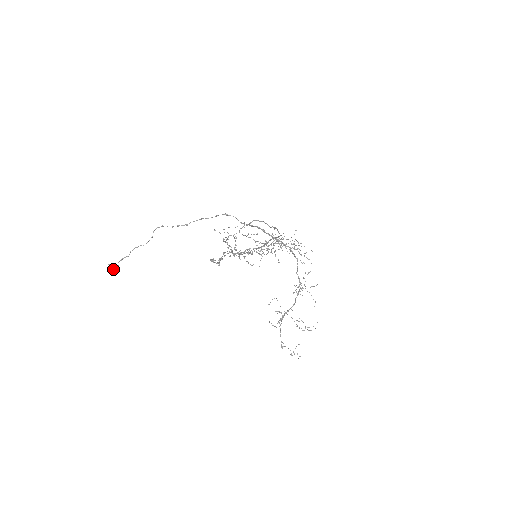
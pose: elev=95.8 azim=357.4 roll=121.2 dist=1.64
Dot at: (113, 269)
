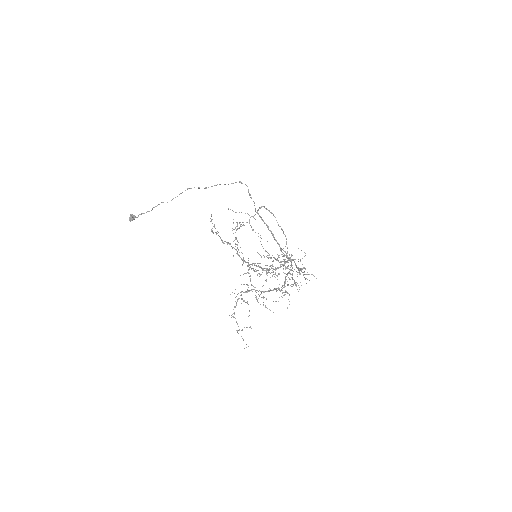
Dot at: (131, 219)
